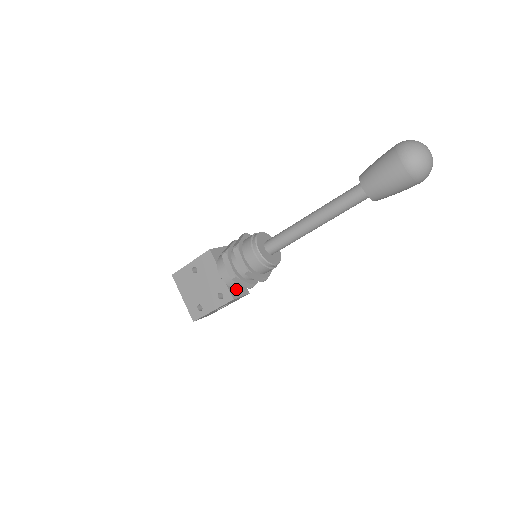
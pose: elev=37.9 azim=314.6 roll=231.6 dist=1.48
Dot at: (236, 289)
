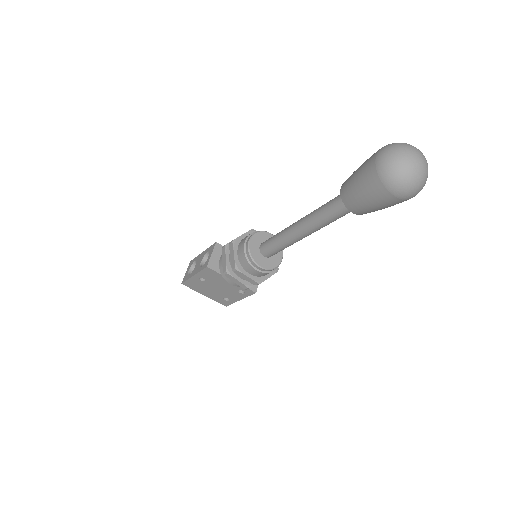
Dot at: occluded
